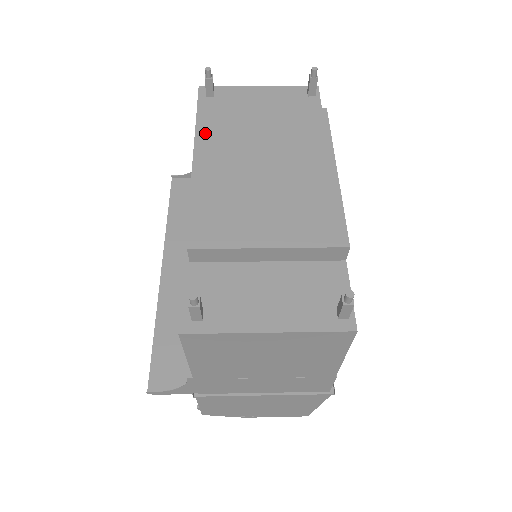
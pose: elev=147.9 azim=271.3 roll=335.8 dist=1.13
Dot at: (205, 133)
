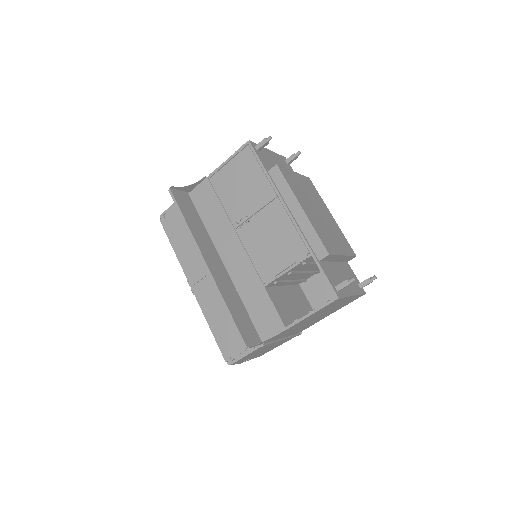
Dot at: (290, 183)
